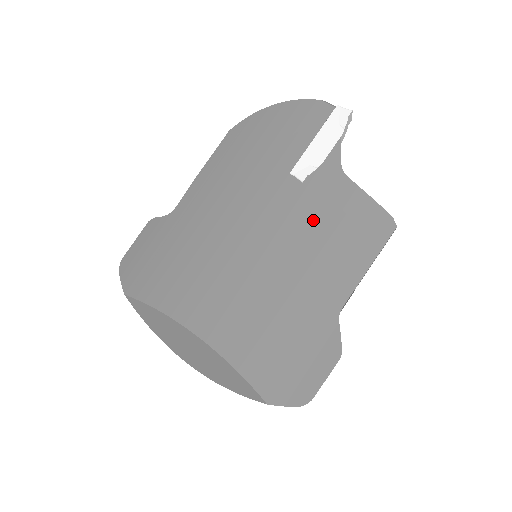
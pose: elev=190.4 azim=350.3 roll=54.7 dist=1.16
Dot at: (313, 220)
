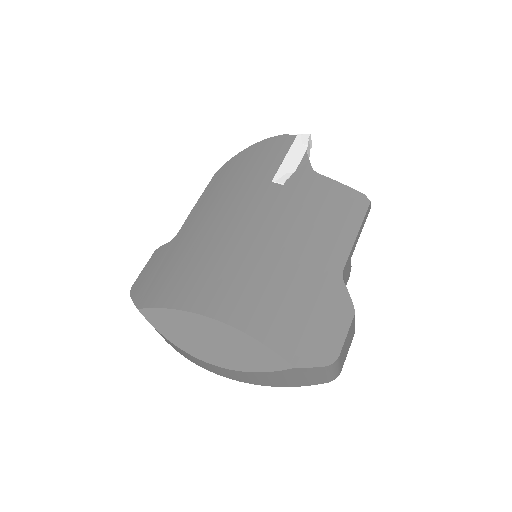
Dot at: (299, 207)
